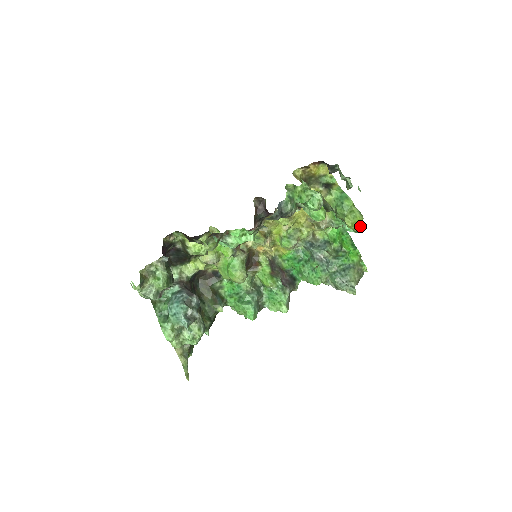
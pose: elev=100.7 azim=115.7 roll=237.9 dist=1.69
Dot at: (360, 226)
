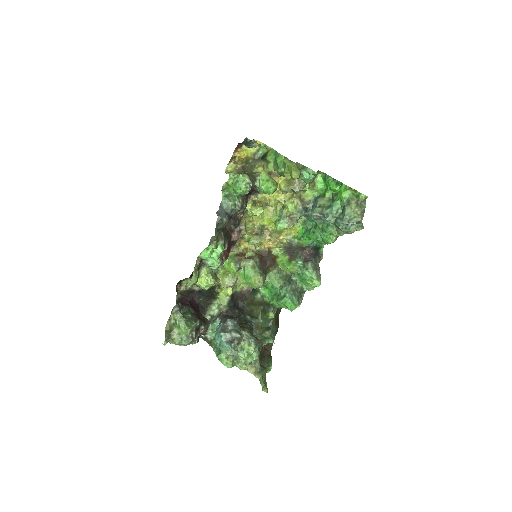
Dot at: (294, 173)
